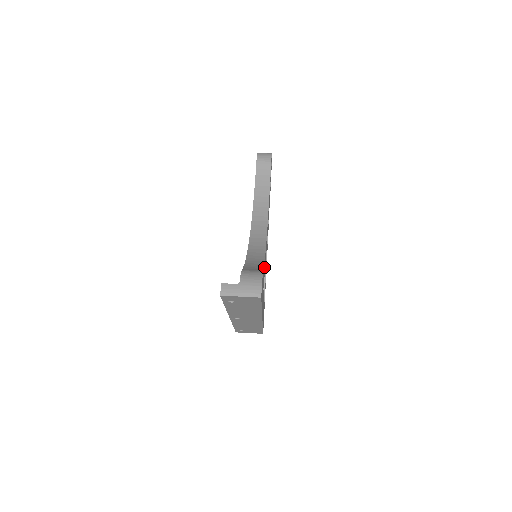
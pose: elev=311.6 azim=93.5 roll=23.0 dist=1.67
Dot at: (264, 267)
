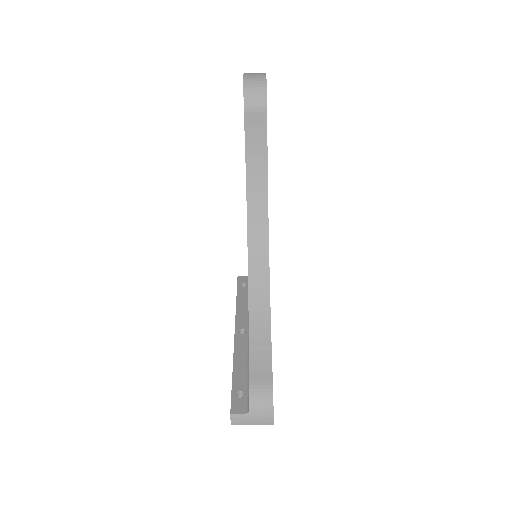
Dot at: occluded
